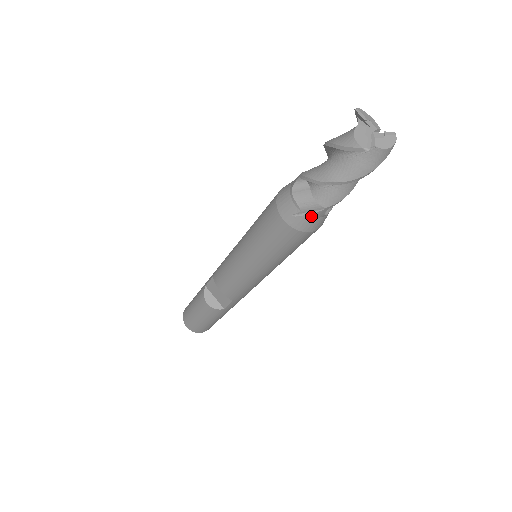
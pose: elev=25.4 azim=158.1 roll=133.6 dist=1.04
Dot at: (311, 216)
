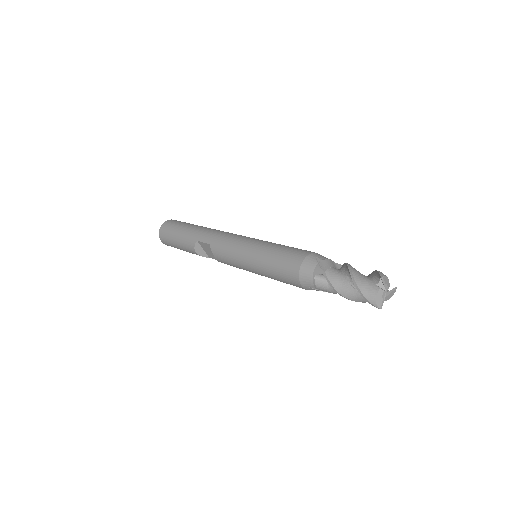
Dot at: occluded
